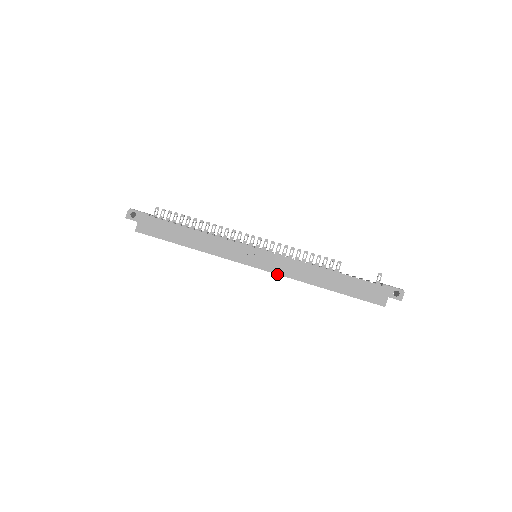
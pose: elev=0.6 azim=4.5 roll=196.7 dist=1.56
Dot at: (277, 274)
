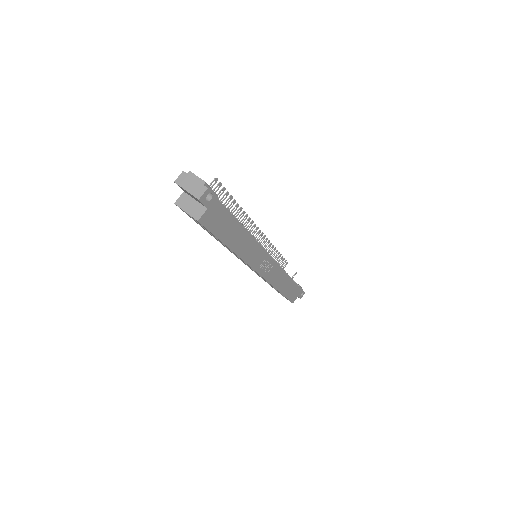
Dot at: (266, 280)
